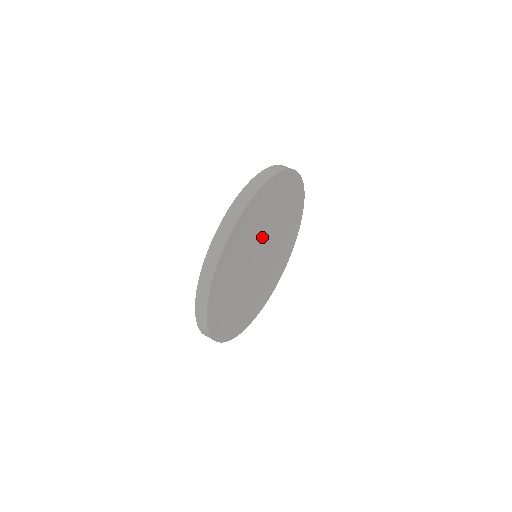
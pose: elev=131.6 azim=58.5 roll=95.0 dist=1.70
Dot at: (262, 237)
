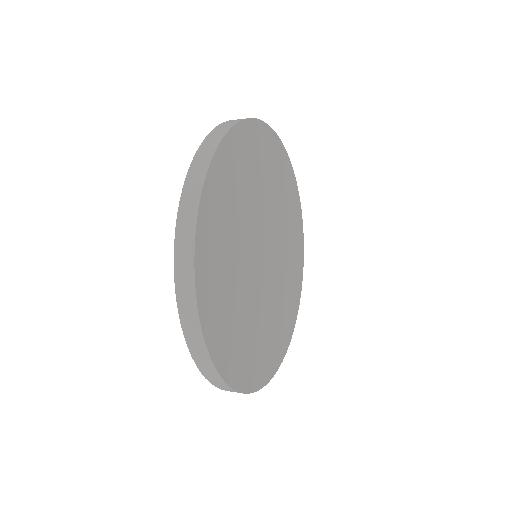
Dot at: (272, 223)
